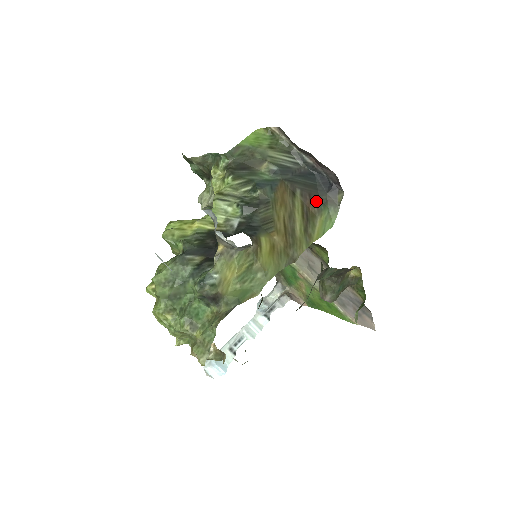
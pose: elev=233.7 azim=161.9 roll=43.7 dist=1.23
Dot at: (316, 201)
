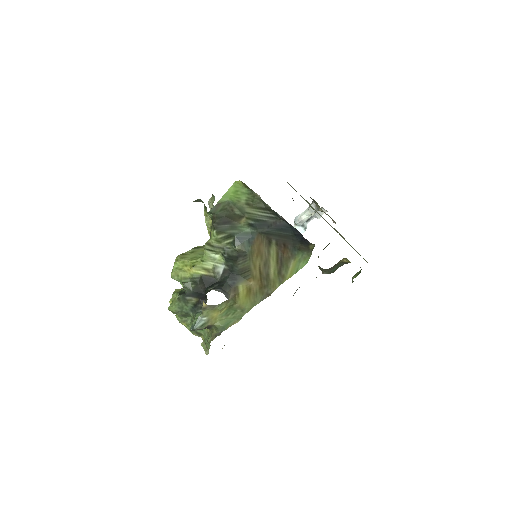
Dot at: (290, 248)
